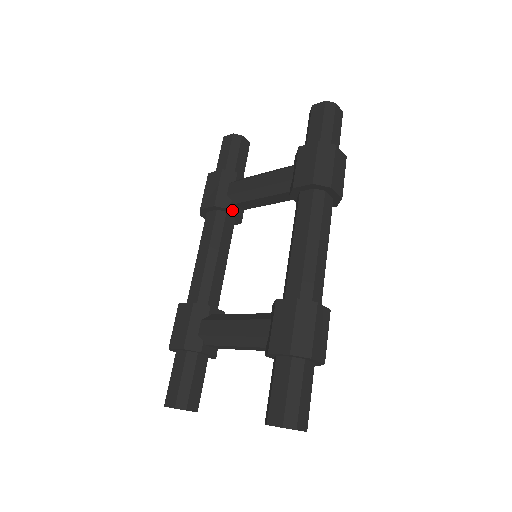
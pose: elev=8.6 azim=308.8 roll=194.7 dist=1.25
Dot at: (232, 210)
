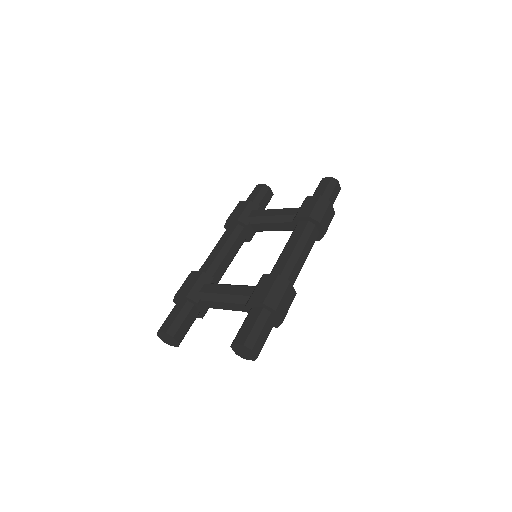
Dot at: (248, 227)
